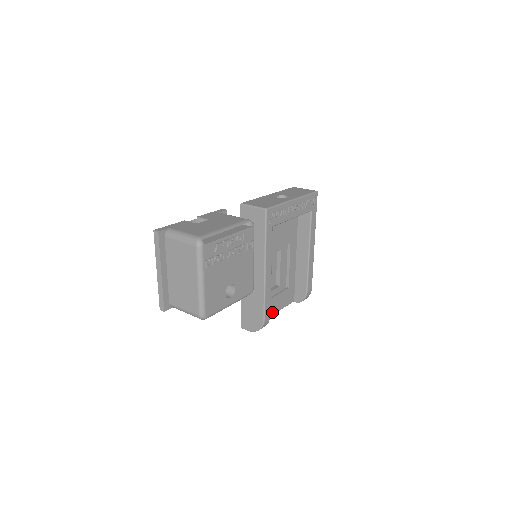
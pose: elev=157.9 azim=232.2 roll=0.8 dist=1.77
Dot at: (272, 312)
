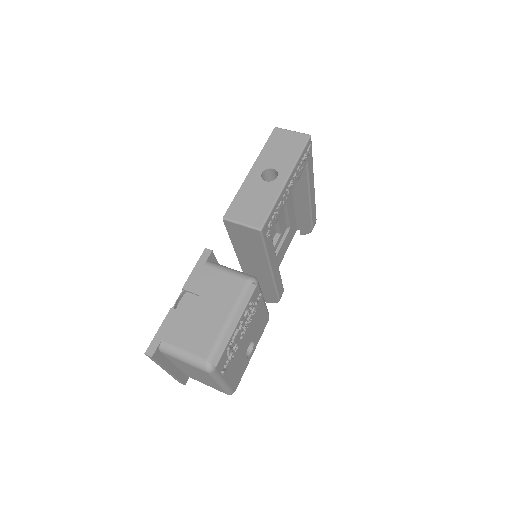
Dot at: (279, 263)
